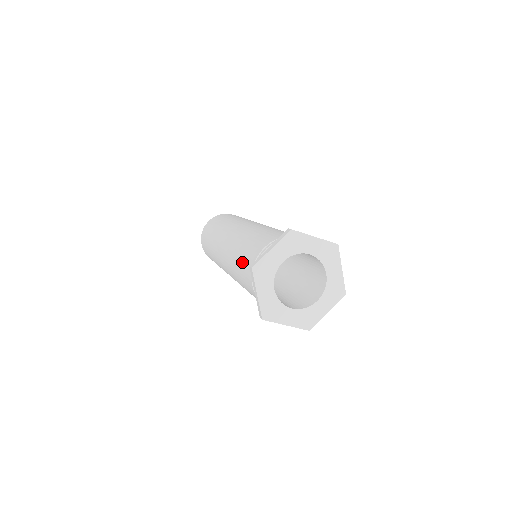
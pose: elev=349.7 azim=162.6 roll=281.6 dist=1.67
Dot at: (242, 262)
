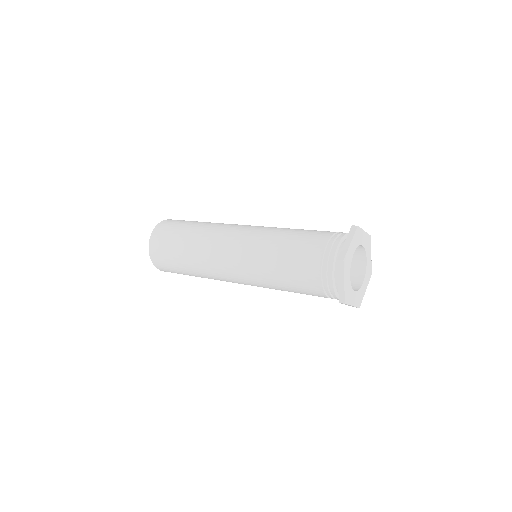
Dot at: (293, 259)
